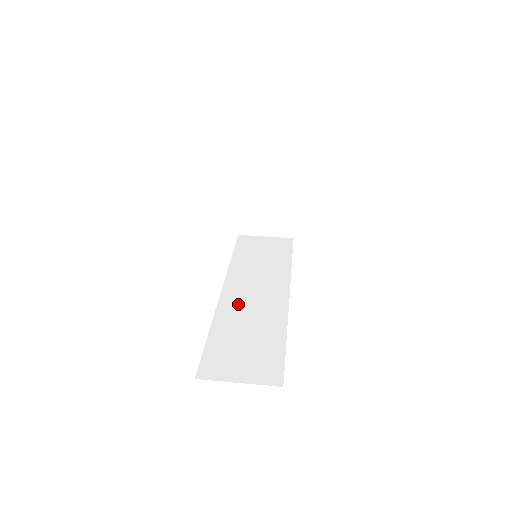
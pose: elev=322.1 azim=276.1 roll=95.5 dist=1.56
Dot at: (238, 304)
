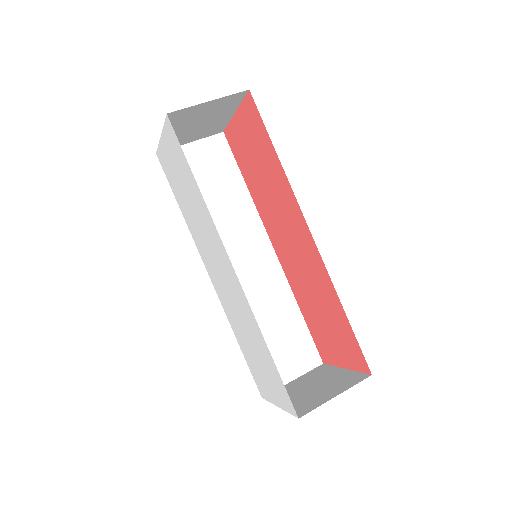
Dot at: occluded
